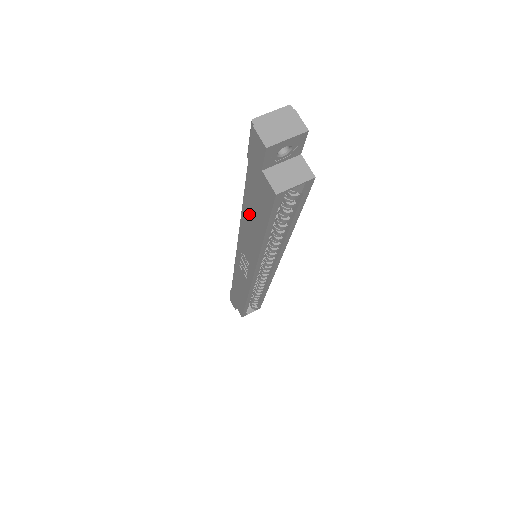
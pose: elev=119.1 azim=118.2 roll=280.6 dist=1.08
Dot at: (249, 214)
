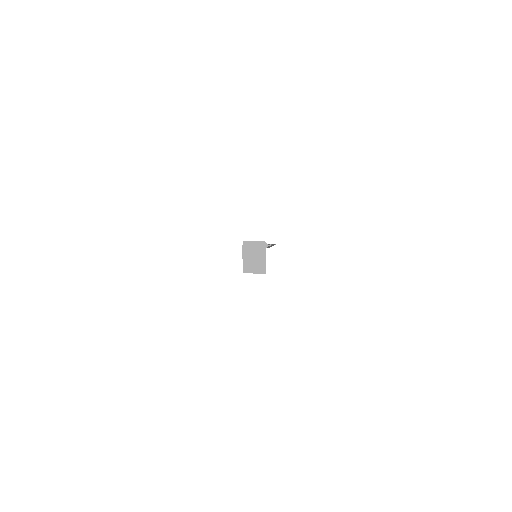
Dot at: occluded
